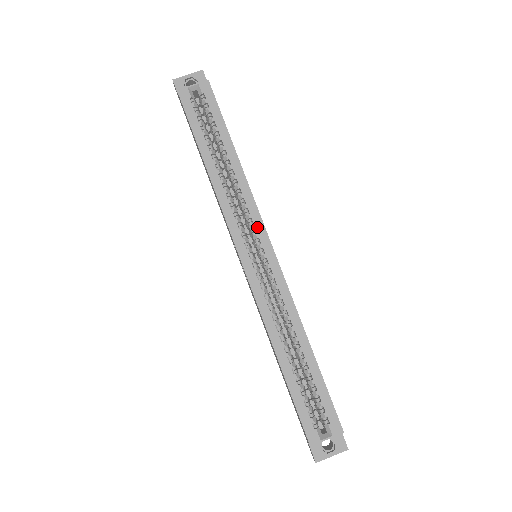
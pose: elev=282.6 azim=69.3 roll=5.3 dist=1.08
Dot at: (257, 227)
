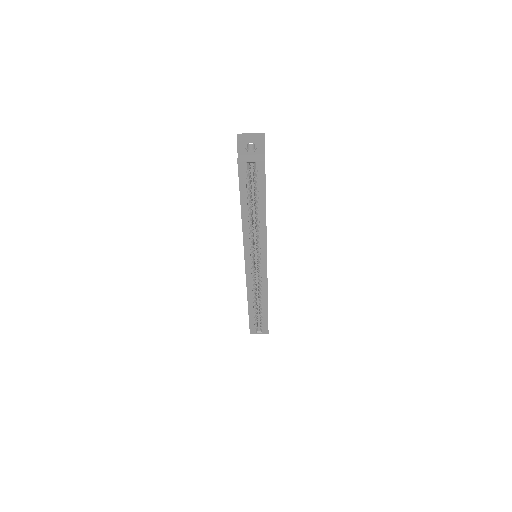
Dot at: (262, 253)
